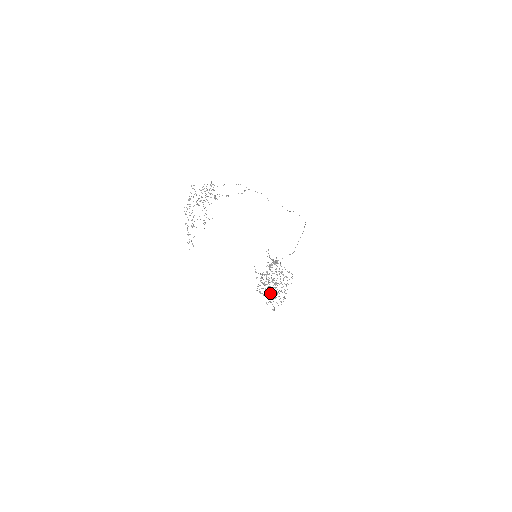
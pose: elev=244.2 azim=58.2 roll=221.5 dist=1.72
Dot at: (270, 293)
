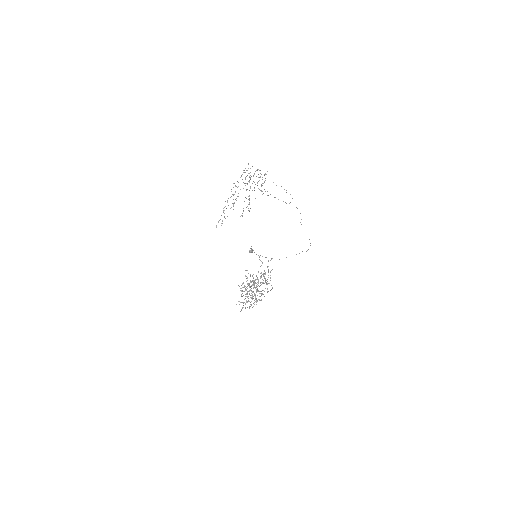
Dot at: (248, 296)
